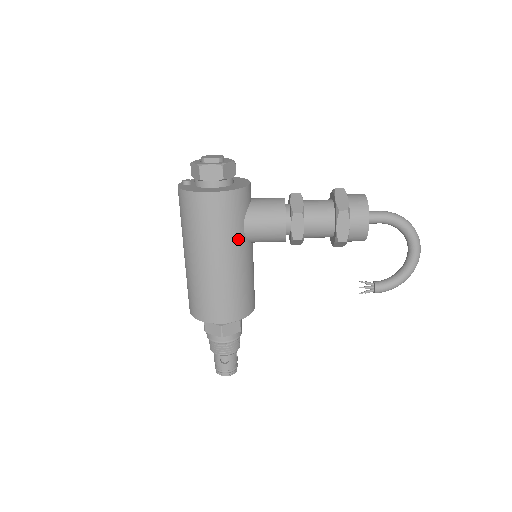
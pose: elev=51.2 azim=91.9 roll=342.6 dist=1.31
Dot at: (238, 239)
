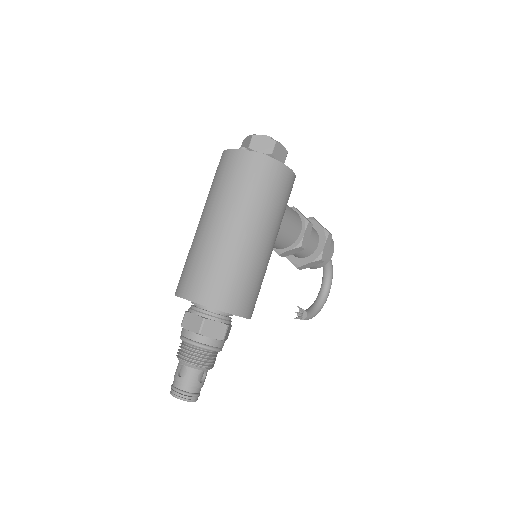
Dot at: occluded
